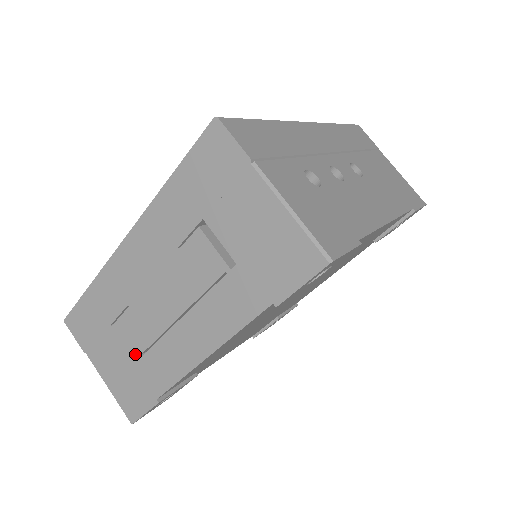
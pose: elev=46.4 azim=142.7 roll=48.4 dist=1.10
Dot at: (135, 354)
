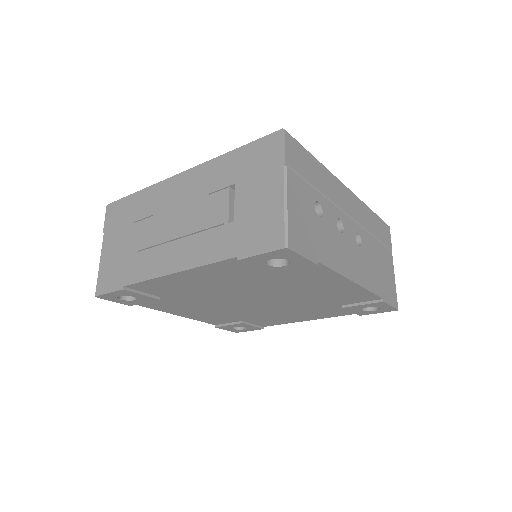
Dot at: (133, 249)
